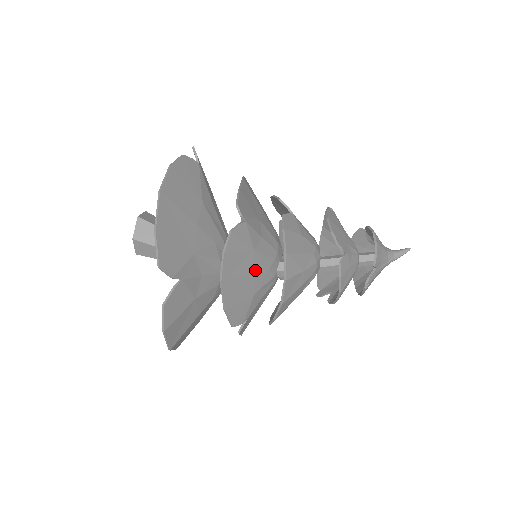
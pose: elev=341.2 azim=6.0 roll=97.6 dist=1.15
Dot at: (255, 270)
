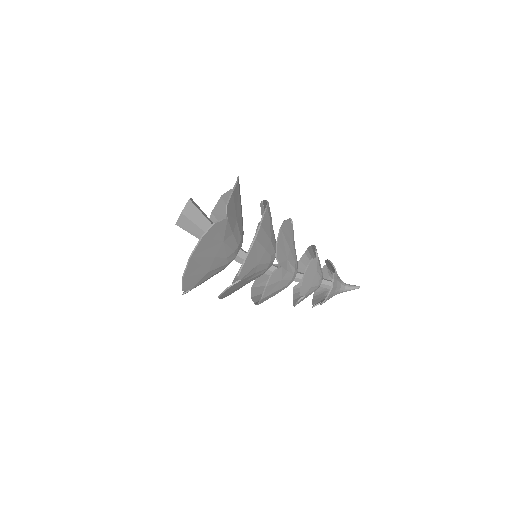
Dot at: (246, 283)
